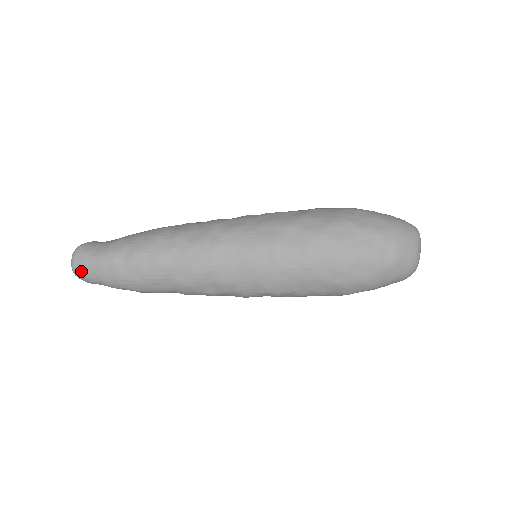
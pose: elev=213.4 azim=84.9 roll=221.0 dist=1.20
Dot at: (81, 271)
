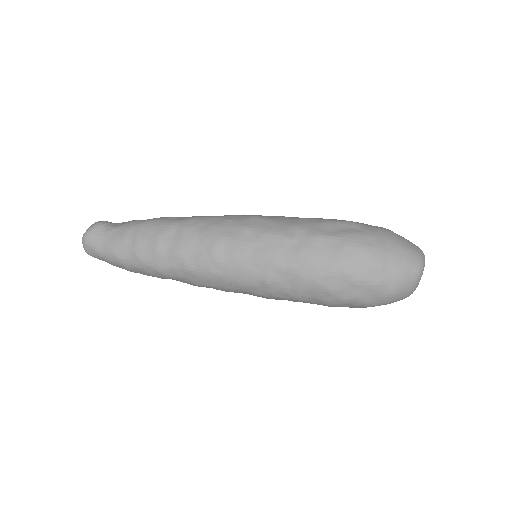
Dot at: occluded
